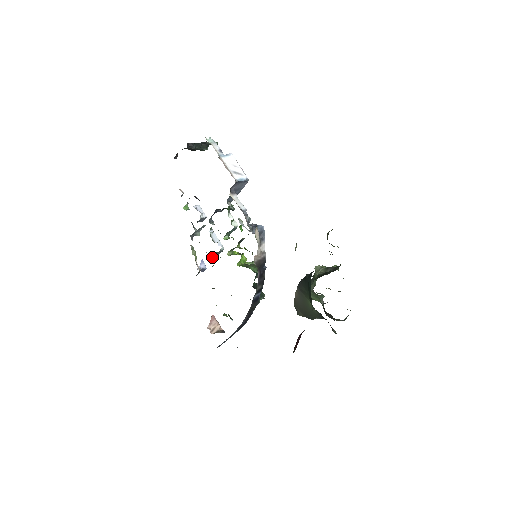
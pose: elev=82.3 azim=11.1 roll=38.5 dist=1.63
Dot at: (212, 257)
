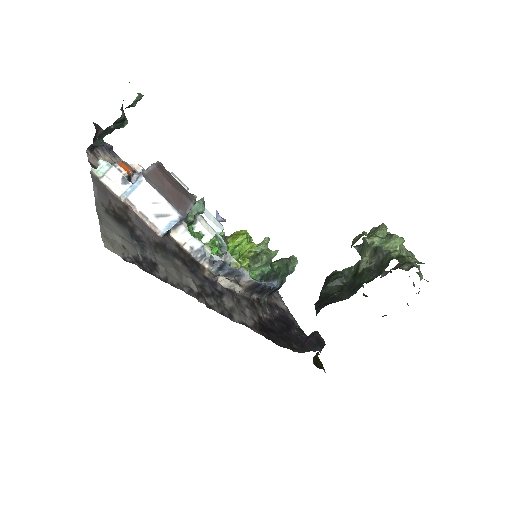
Dot at: occluded
